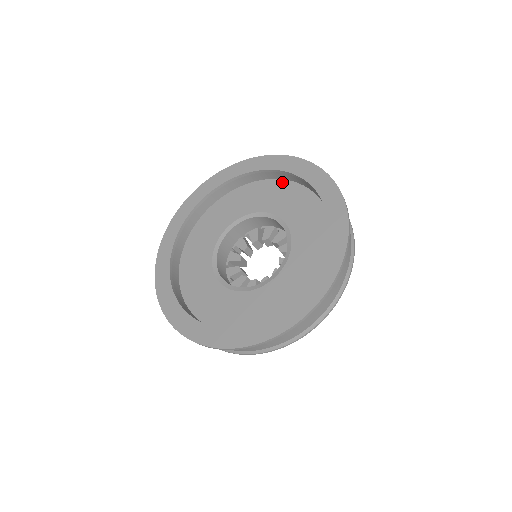
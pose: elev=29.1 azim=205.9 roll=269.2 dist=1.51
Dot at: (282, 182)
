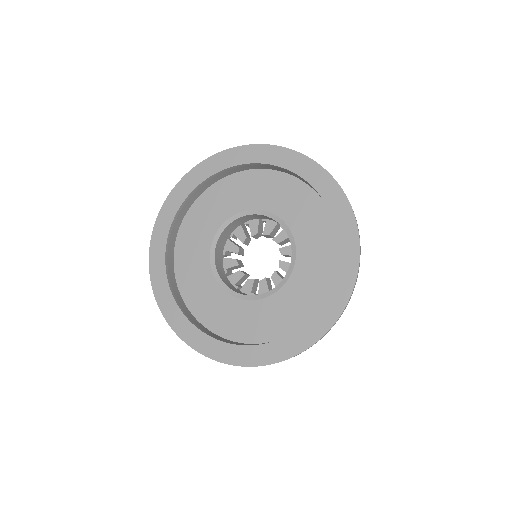
Dot at: (213, 188)
